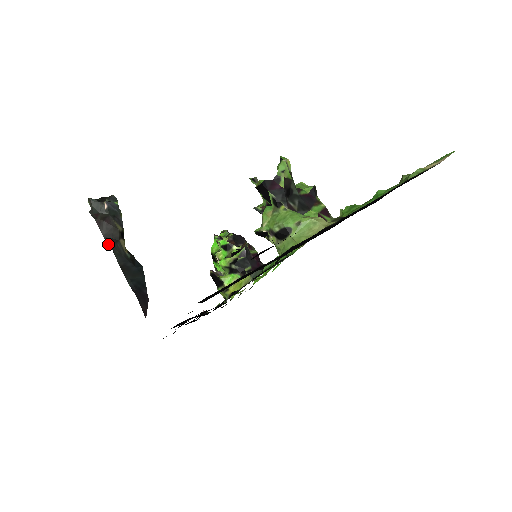
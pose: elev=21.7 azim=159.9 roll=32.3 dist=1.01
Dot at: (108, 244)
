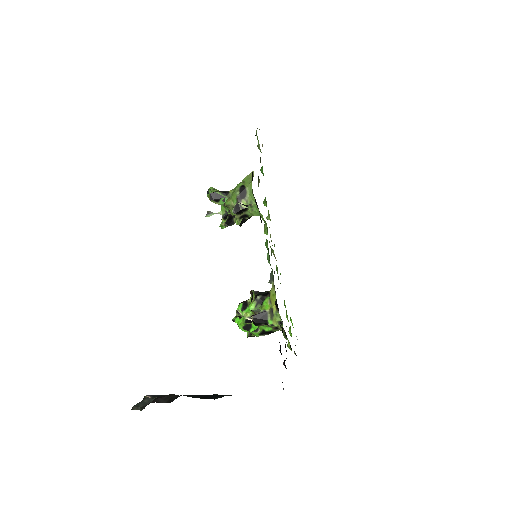
Dot at: occluded
